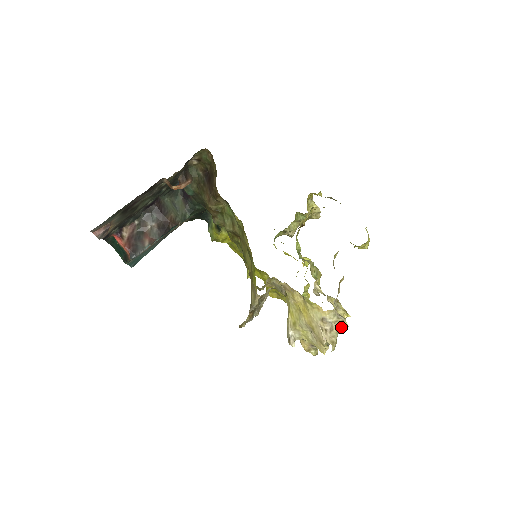
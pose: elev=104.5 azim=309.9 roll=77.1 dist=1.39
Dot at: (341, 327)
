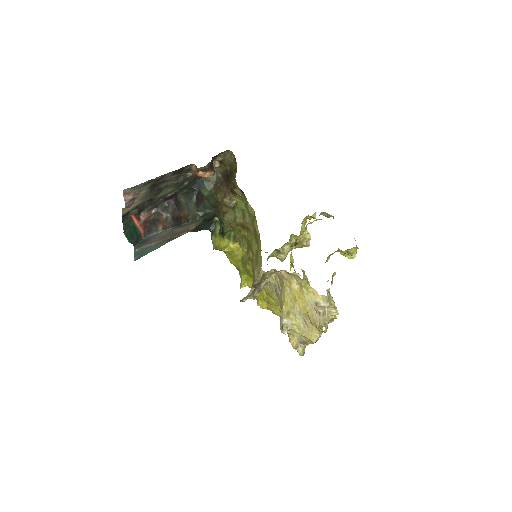
Dot at: (332, 314)
